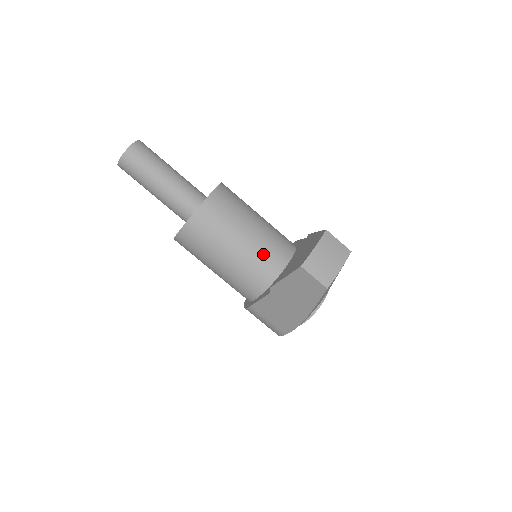
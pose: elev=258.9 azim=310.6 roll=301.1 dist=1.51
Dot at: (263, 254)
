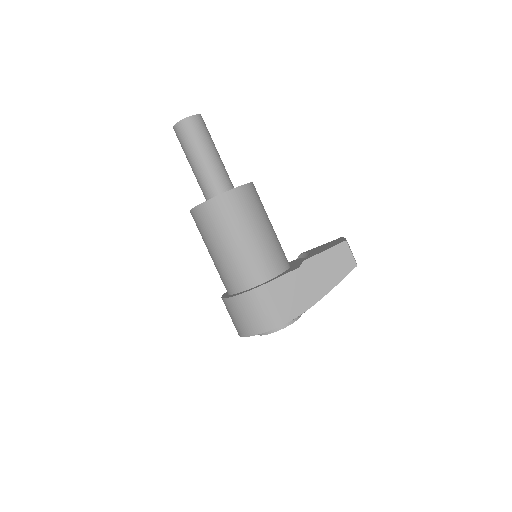
Dot at: (280, 246)
